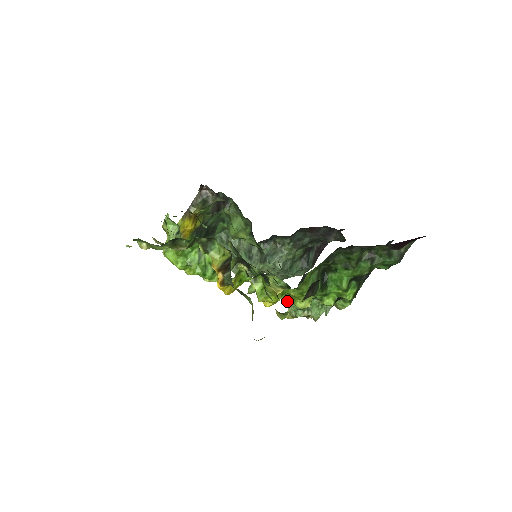
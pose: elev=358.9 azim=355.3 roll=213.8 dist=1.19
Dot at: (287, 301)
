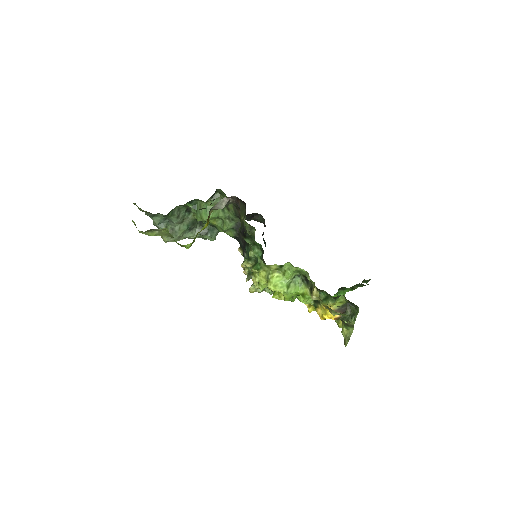
Dot at: occluded
